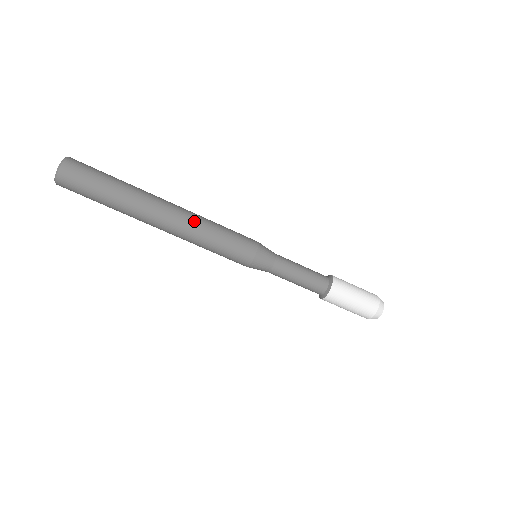
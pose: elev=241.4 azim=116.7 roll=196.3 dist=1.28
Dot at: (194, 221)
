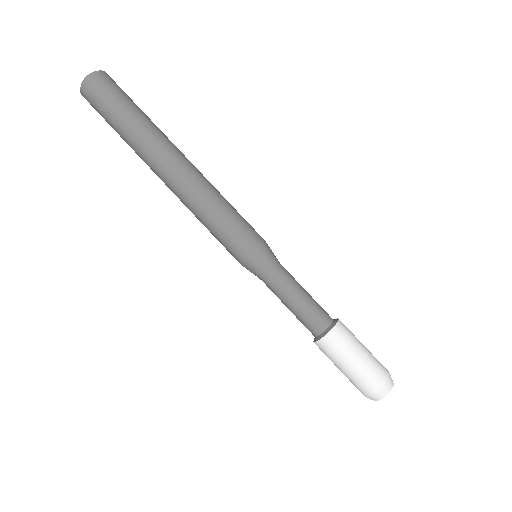
Dot at: (201, 183)
